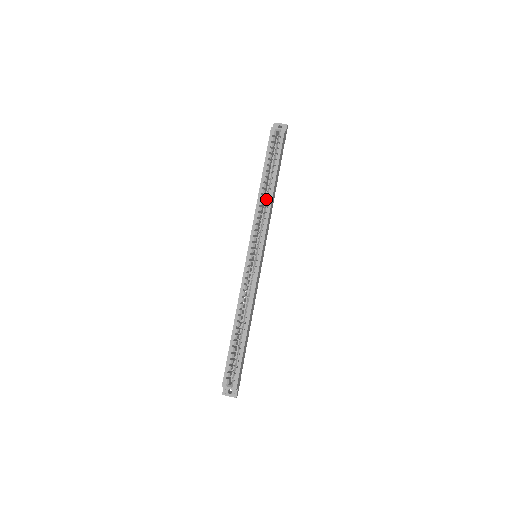
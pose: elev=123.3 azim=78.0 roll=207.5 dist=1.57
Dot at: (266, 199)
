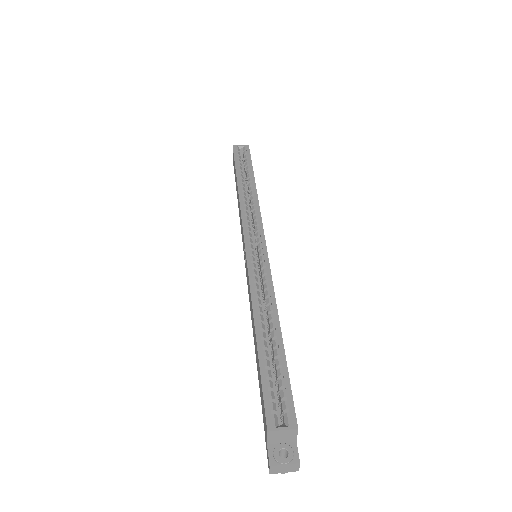
Dot at: (249, 195)
